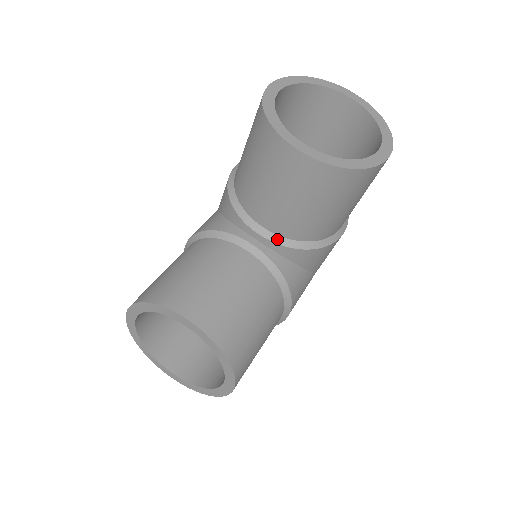
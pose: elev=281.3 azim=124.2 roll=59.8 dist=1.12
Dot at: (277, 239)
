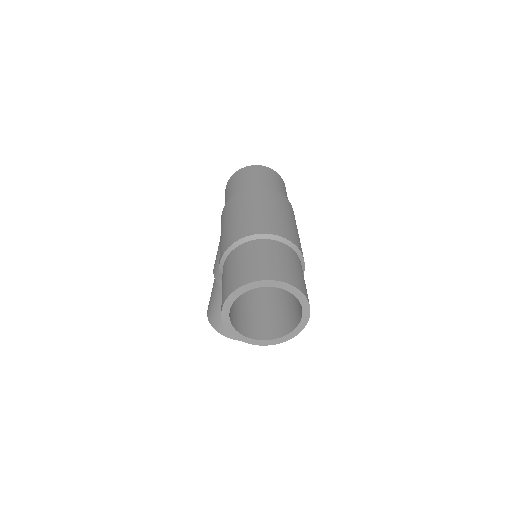
Dot at: occluded
